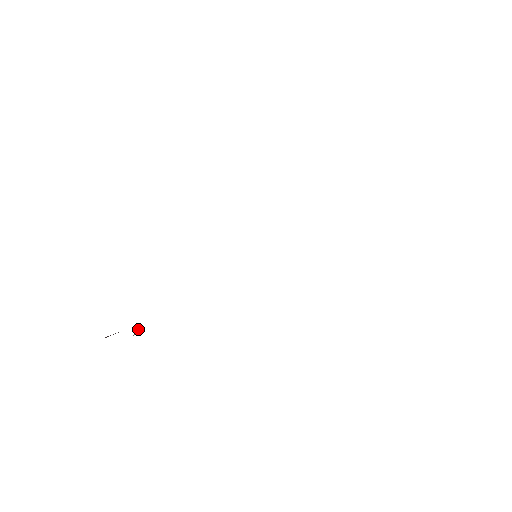
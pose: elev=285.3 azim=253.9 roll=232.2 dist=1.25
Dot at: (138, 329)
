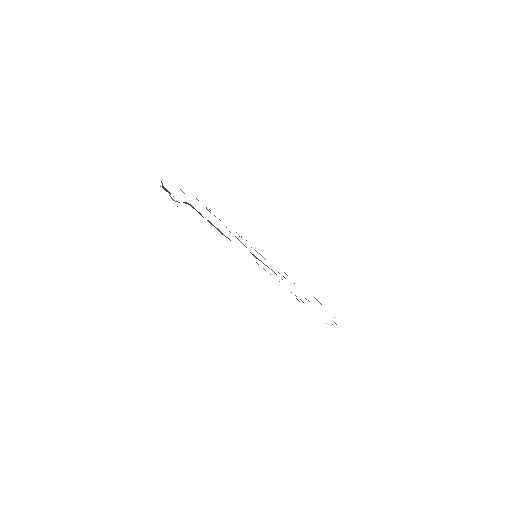
Dot at: occluded
